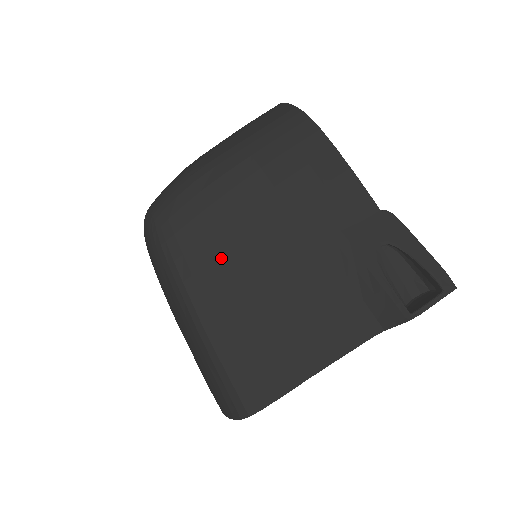
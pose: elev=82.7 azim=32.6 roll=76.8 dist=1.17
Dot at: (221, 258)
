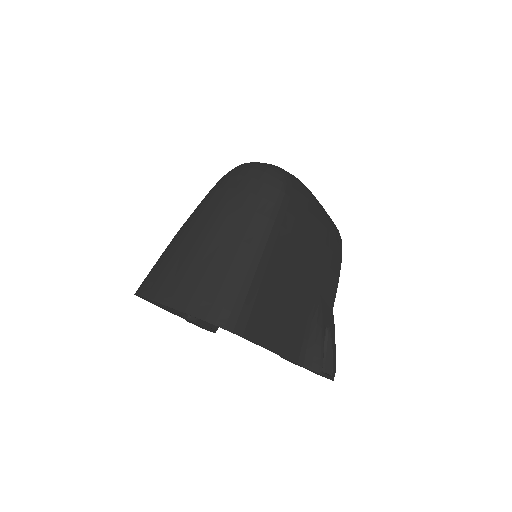
Dot at: (295, 238)
